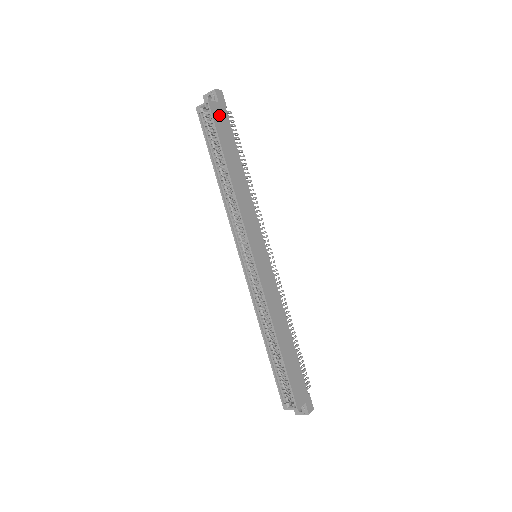
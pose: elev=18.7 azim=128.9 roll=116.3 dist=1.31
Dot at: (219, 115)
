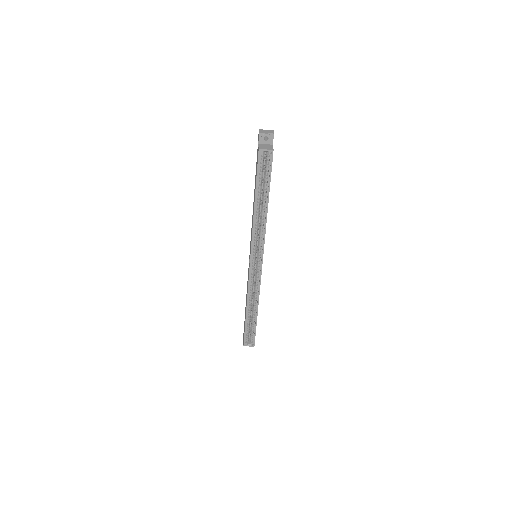
Dot at: occluded
